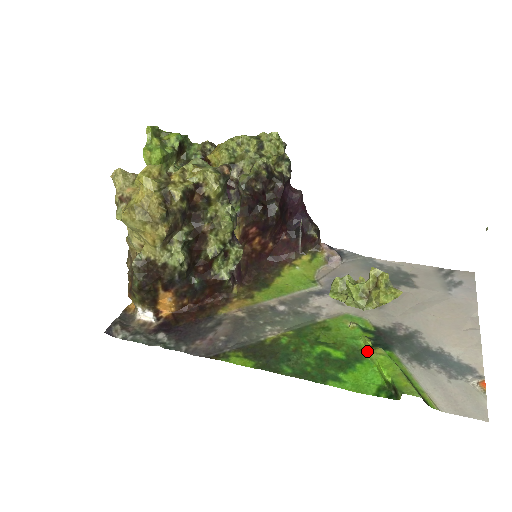
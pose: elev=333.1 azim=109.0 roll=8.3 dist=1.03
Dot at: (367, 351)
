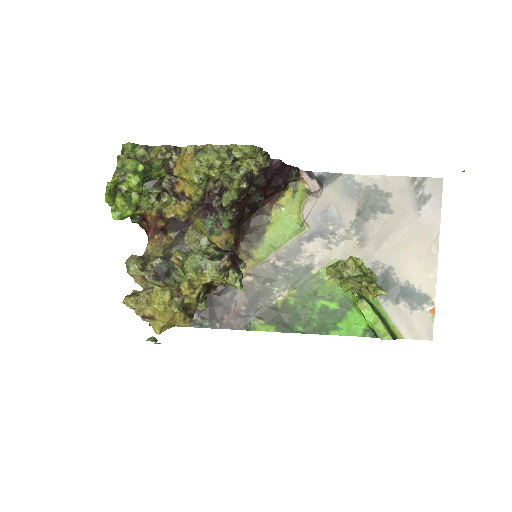
Dot at: (355, 302)
